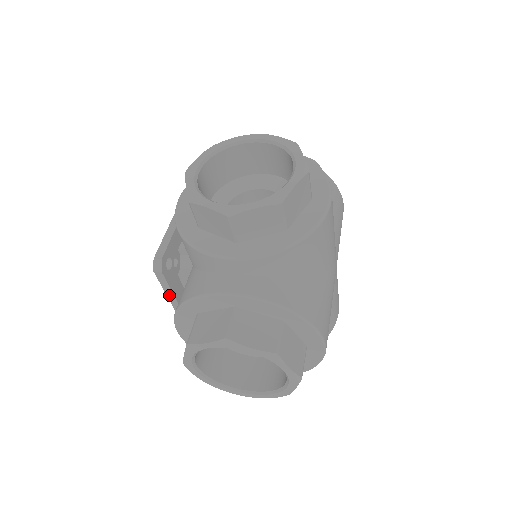
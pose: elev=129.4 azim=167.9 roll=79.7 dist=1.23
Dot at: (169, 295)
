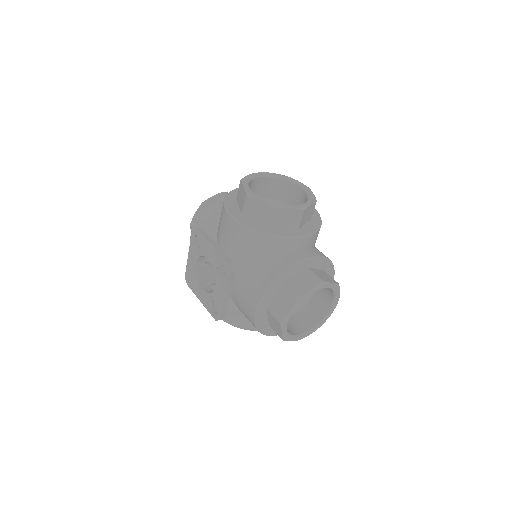
Dot at: (227, 294)
